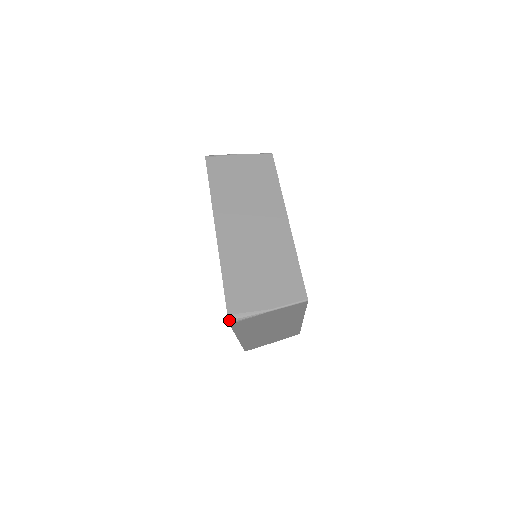
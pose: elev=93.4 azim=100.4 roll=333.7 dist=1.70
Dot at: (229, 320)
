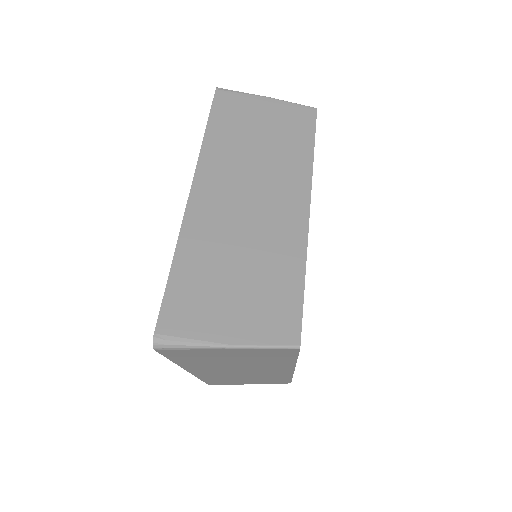
Dot at: (154, 343)
